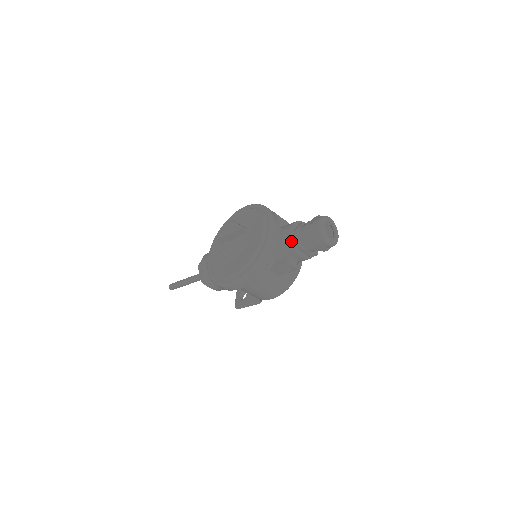
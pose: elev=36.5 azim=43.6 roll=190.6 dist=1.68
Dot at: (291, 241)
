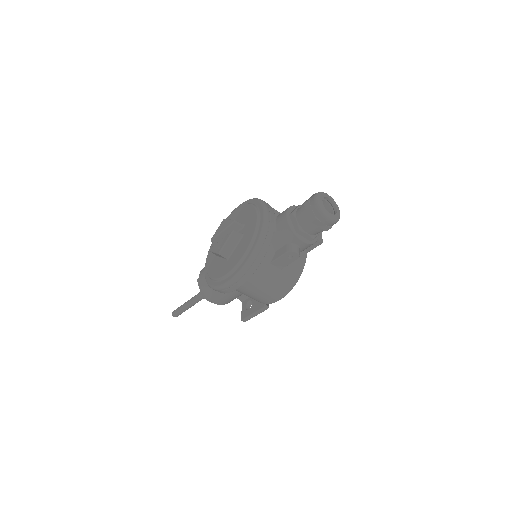
Dot at: (288, 224)
